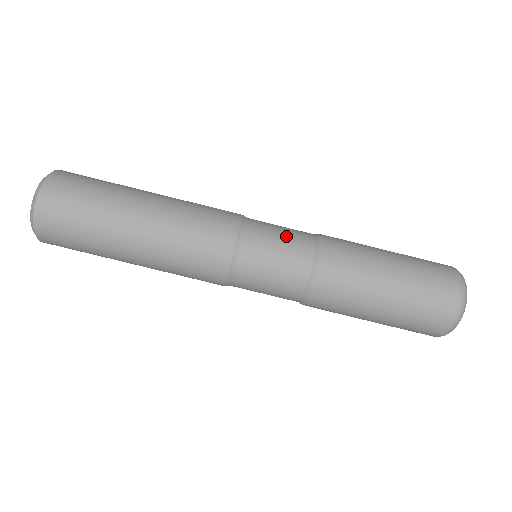
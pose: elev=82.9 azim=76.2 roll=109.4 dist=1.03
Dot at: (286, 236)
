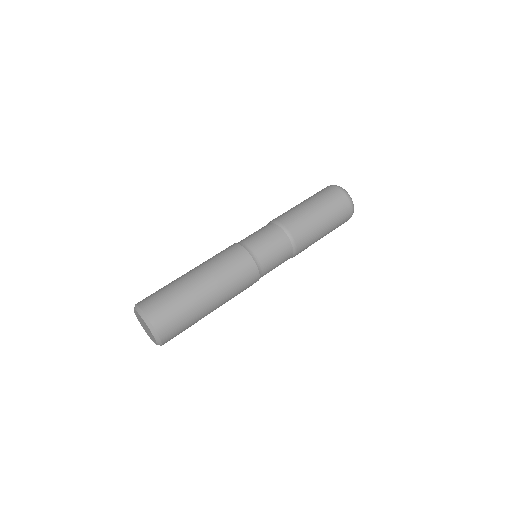
Dot at: occluded
